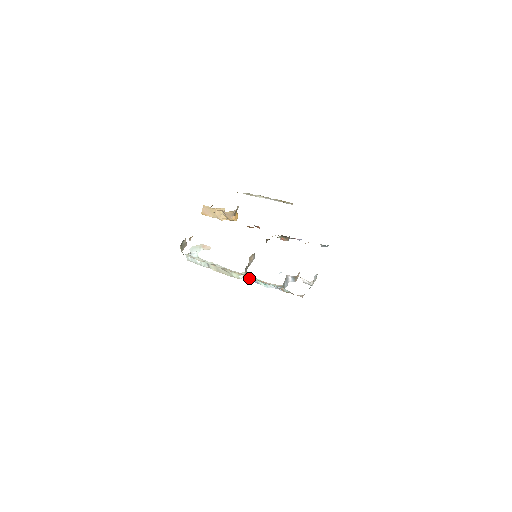
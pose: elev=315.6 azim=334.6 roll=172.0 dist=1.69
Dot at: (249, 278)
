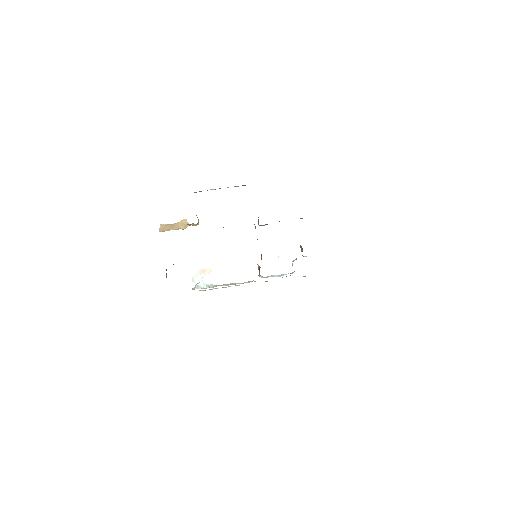
Dot at: (261, 277)
